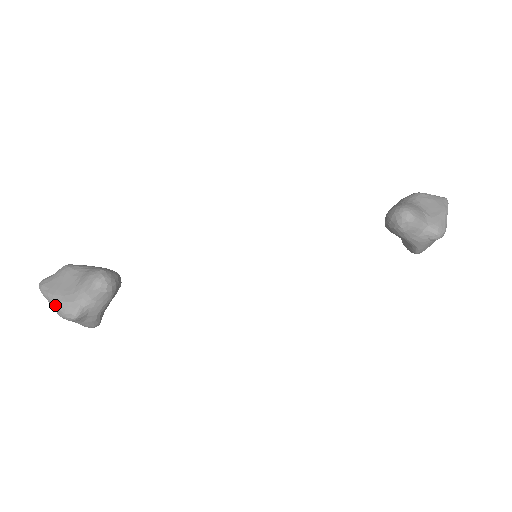
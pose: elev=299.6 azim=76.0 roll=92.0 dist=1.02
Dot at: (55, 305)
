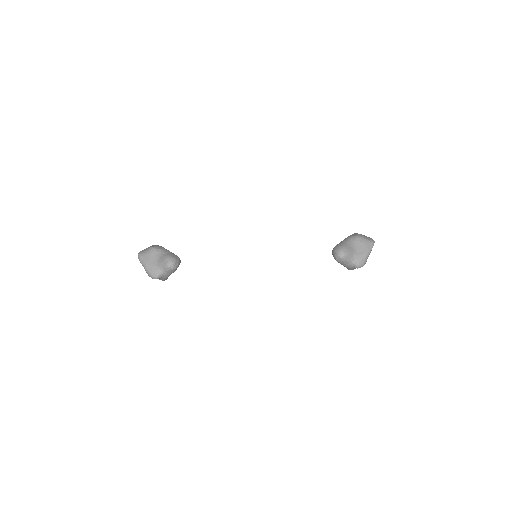
Dot at: (146, 270)
